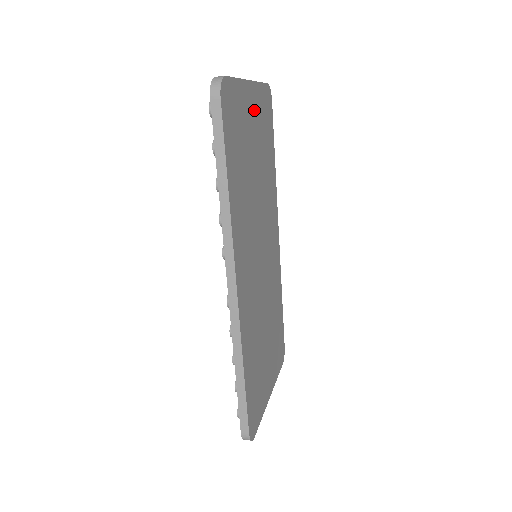
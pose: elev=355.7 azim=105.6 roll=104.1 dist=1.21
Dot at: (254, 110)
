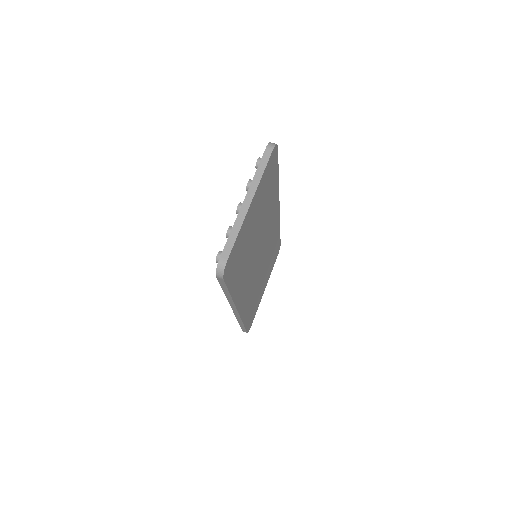
Dot at: (255, 206)
